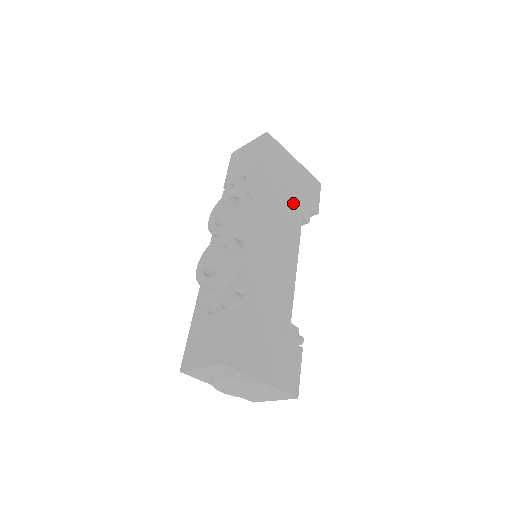
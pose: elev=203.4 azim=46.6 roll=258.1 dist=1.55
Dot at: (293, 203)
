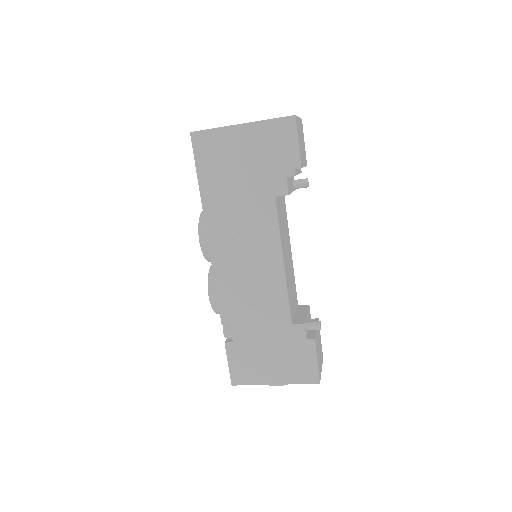
Dot at: (256, 191)
